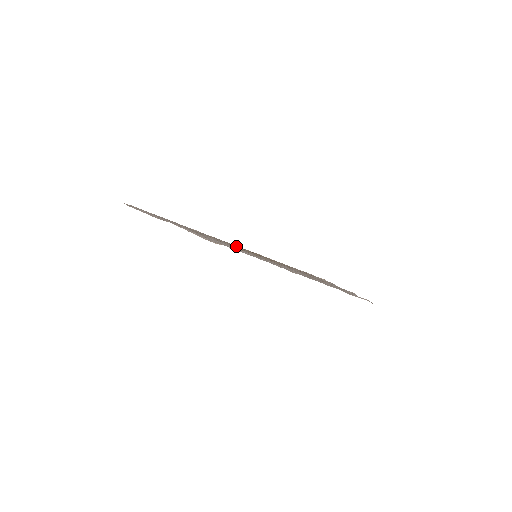
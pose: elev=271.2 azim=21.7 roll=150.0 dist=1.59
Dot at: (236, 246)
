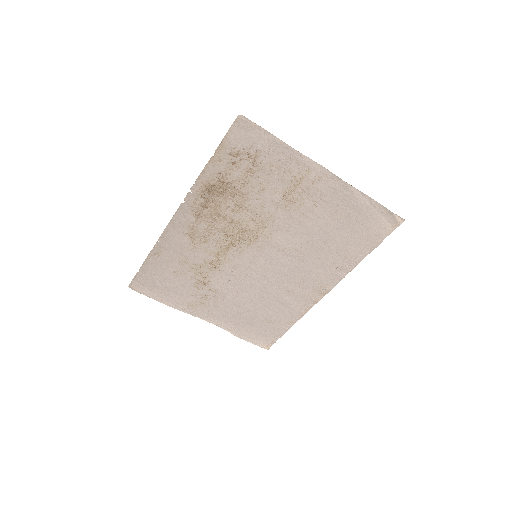
Dot at: (202, 208)
